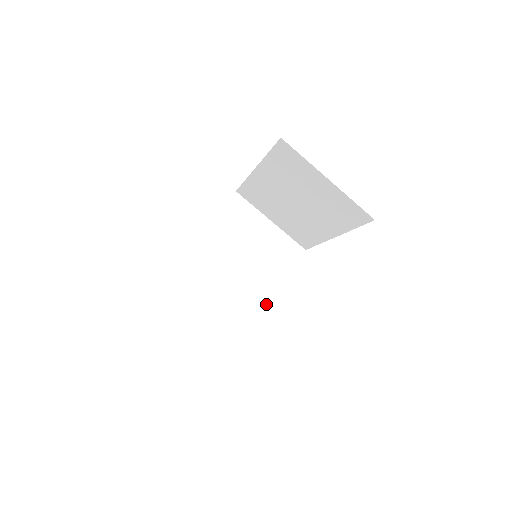
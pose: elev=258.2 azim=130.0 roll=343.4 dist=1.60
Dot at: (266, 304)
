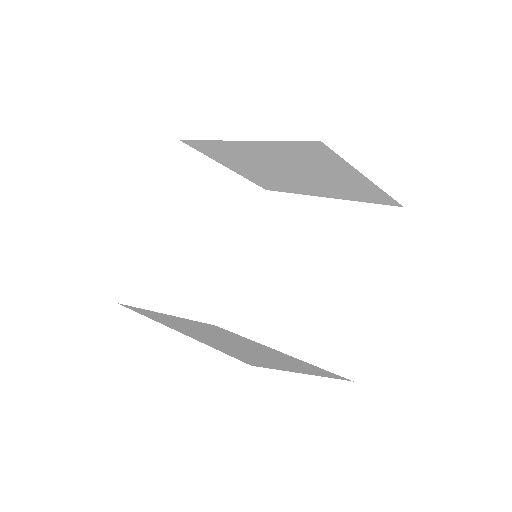
Dot at: (236, 267)
